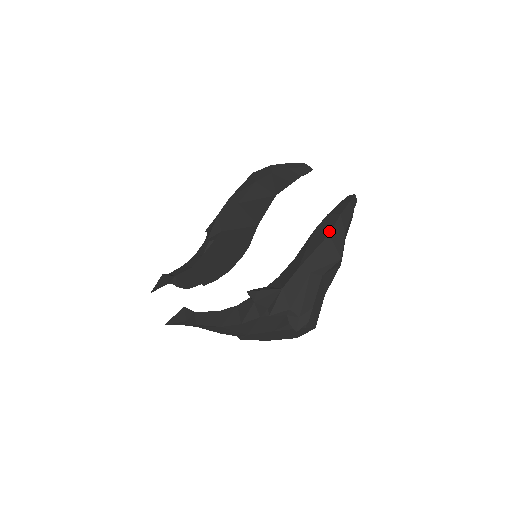
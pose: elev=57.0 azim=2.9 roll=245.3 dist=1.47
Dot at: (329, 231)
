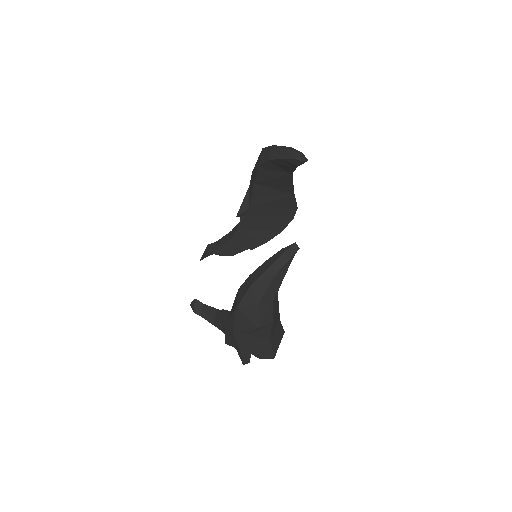
Dot at: (238, 302)
